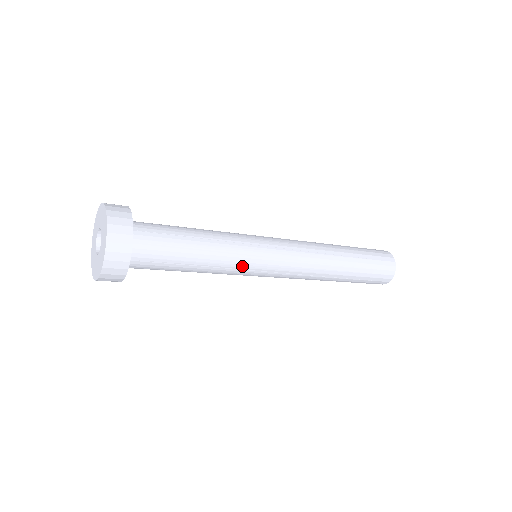
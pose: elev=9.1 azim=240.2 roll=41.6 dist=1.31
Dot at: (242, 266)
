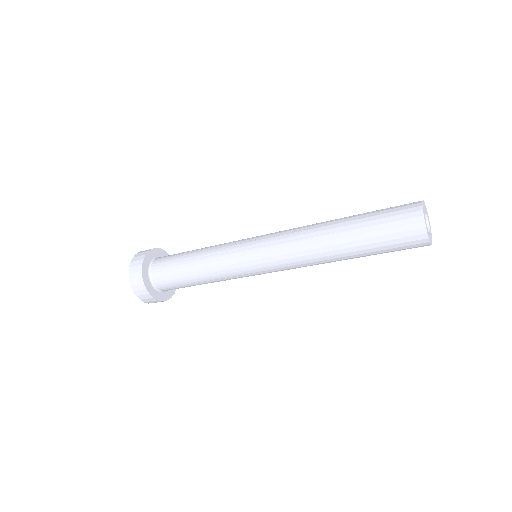
Dot at: (228, 263)
